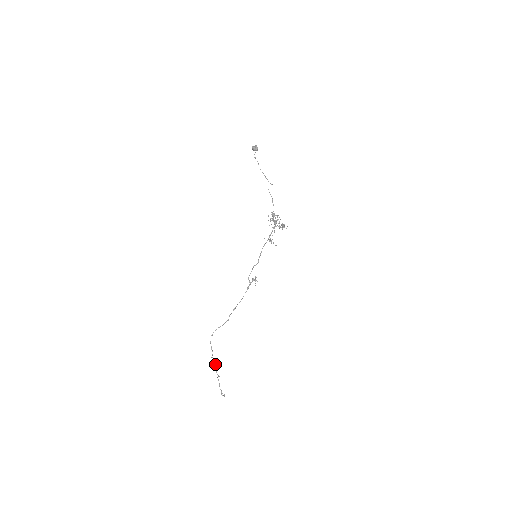
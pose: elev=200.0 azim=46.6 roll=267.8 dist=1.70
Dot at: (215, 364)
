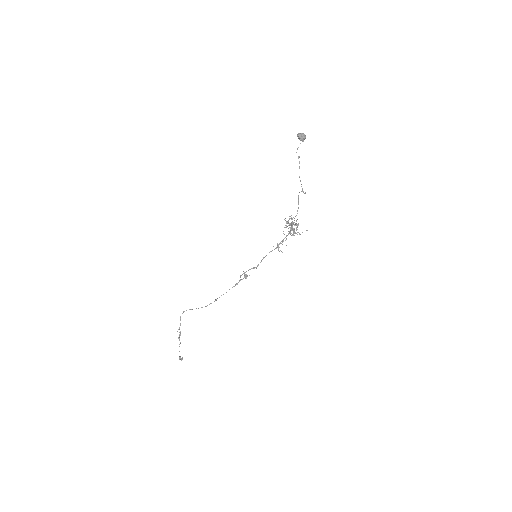
Dot at: (180, 332)
